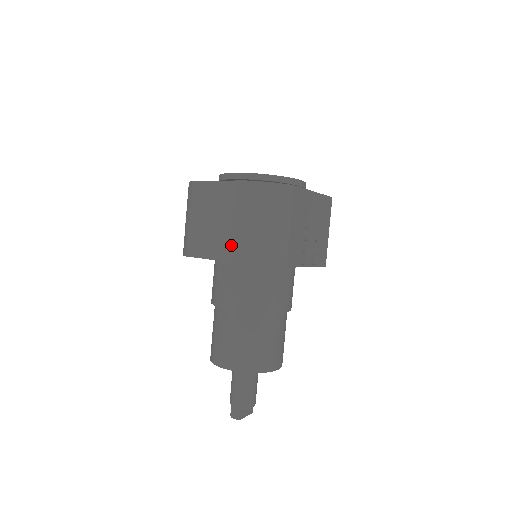
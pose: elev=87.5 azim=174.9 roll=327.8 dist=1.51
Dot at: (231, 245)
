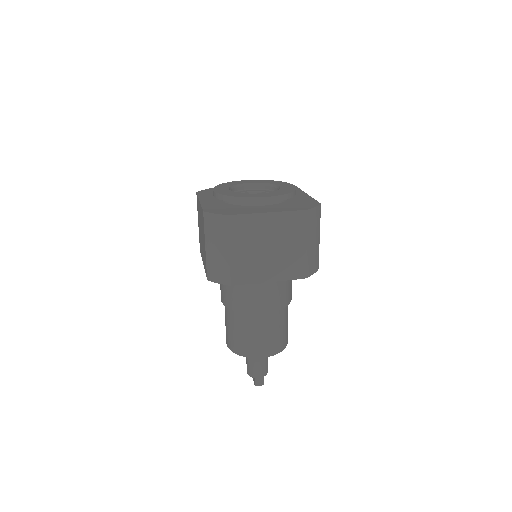
Dot at: (281, 267)
